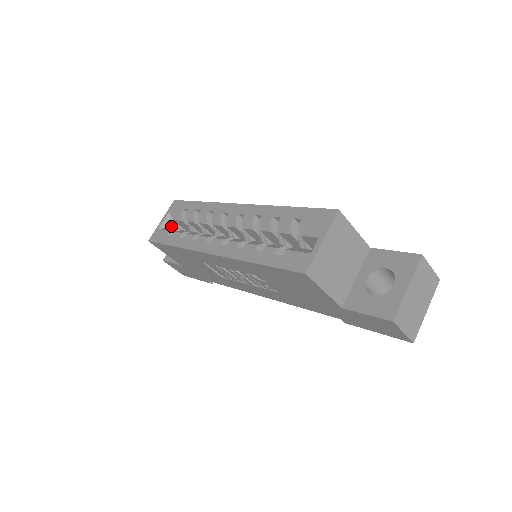
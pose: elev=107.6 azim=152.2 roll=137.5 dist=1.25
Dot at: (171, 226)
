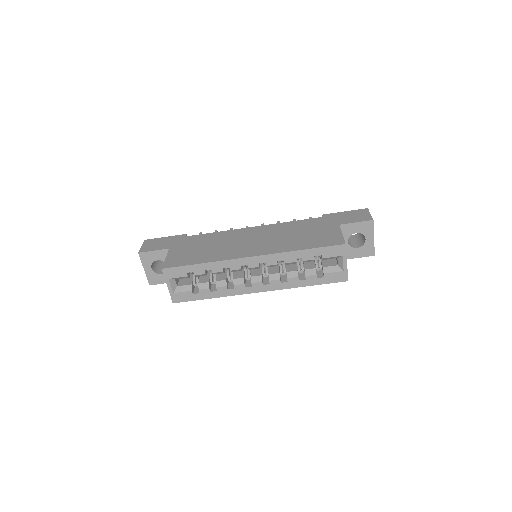
Dot at: (176, 283)
